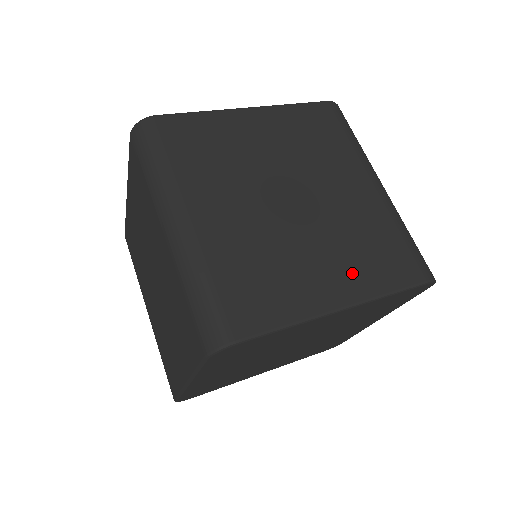
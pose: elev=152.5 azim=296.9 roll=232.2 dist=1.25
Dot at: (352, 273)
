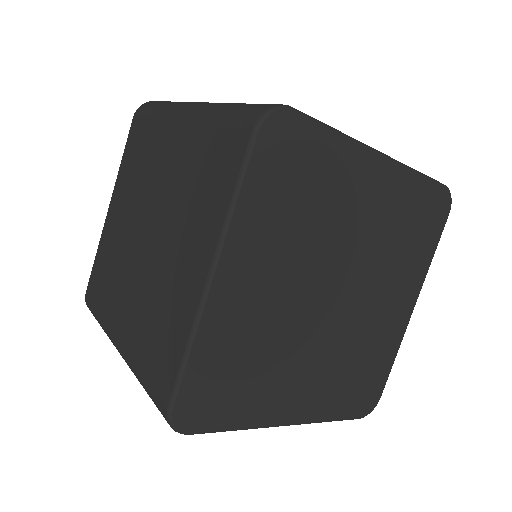
Dot at: occluded
